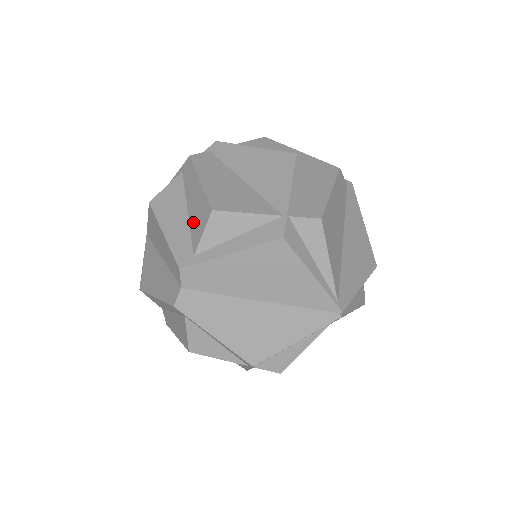
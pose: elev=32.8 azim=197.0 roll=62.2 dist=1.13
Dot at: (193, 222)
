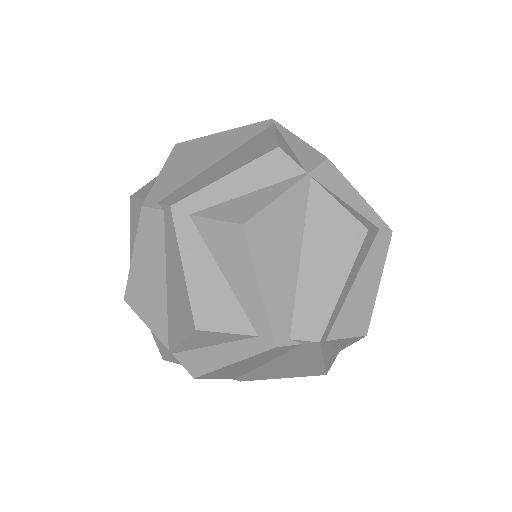
Dot at: occluded
